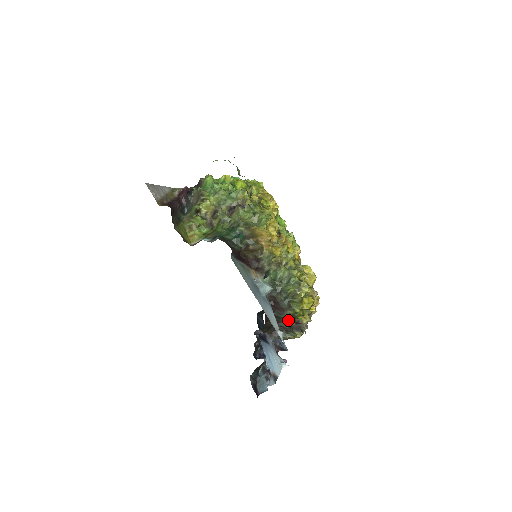
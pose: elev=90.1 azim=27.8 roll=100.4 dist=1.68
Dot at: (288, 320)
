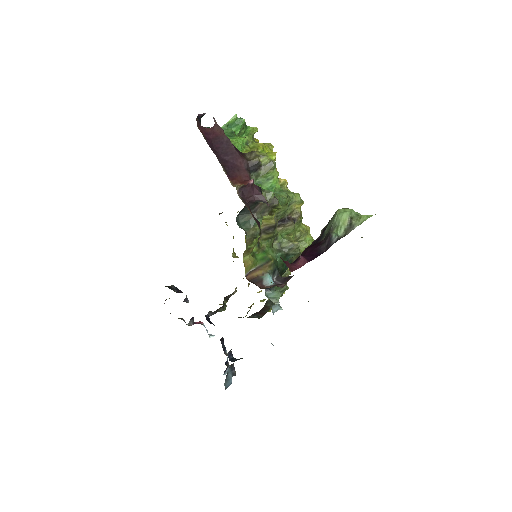
Dot at: occluded
